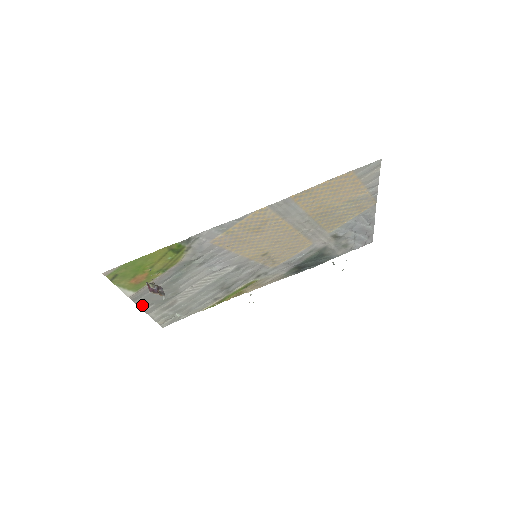
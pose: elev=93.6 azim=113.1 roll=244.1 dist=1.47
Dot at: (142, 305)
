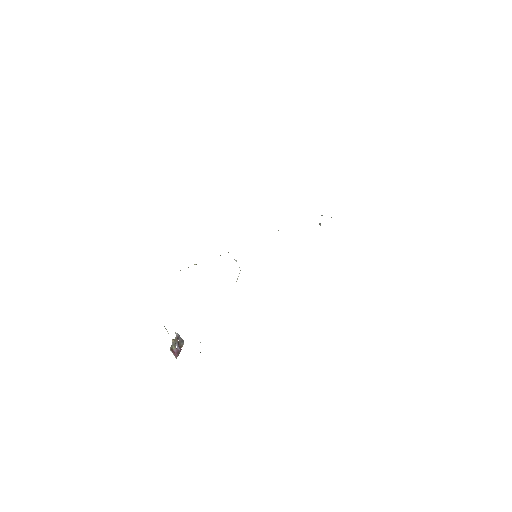
Dot at: occluded
